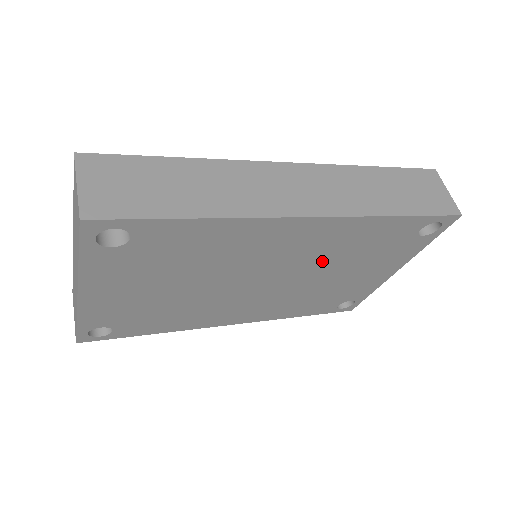
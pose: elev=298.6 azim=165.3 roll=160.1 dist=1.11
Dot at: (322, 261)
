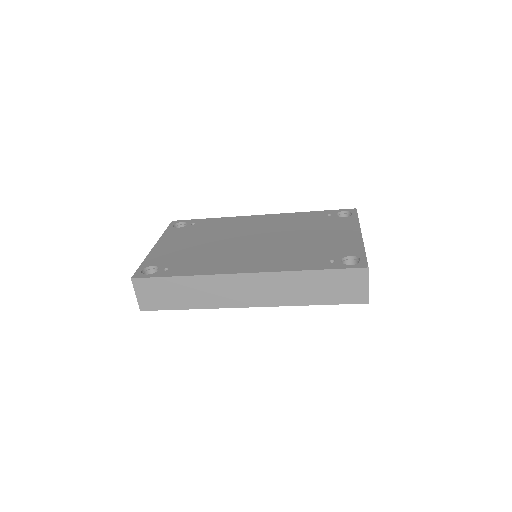
Dot at: occluded
